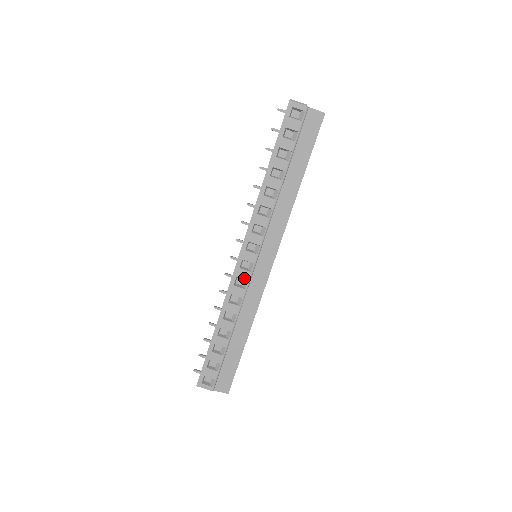
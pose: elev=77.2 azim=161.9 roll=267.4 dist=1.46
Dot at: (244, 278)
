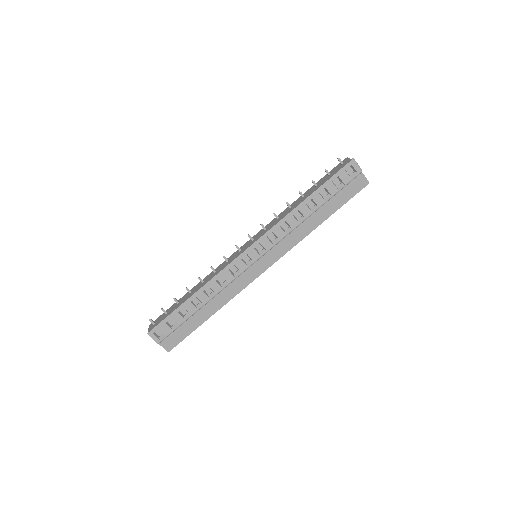
Dot at: (239, 269)
